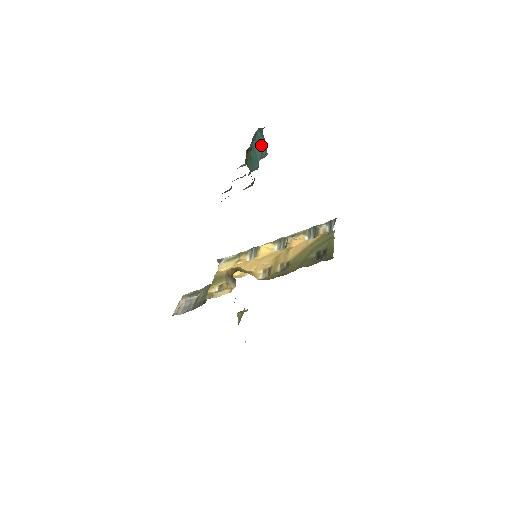
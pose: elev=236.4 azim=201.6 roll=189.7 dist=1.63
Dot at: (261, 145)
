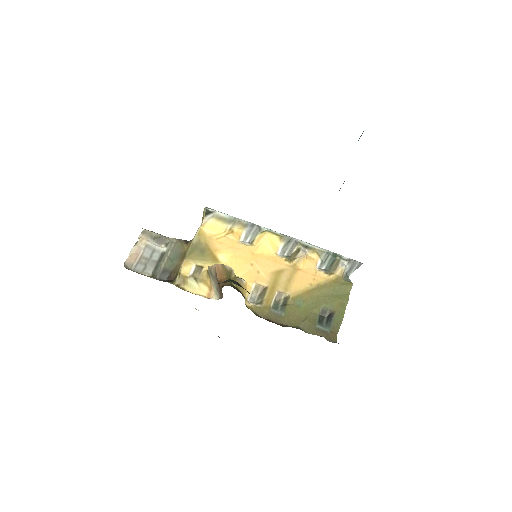
Dot at: occluded
